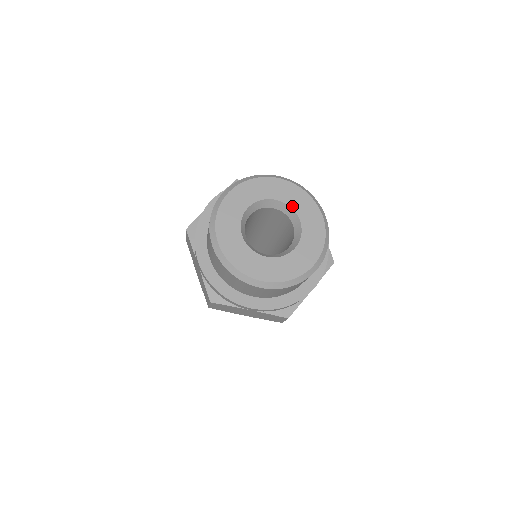
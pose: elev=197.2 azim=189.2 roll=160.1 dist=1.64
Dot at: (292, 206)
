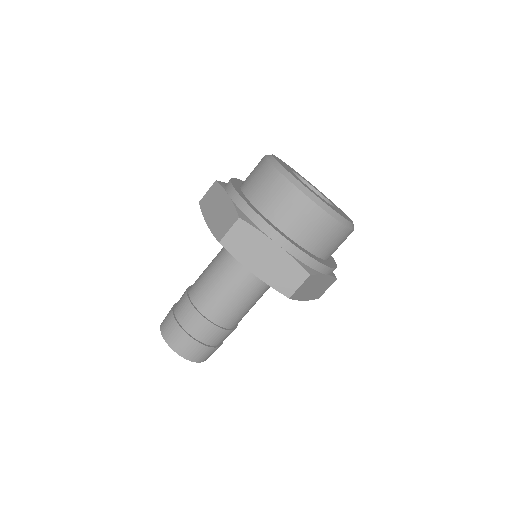
Dot at: occluded
